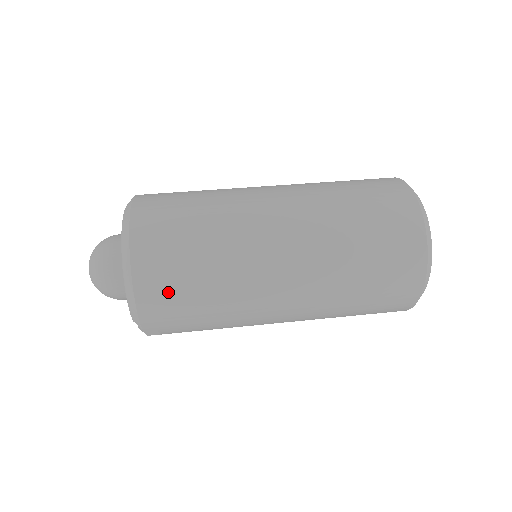
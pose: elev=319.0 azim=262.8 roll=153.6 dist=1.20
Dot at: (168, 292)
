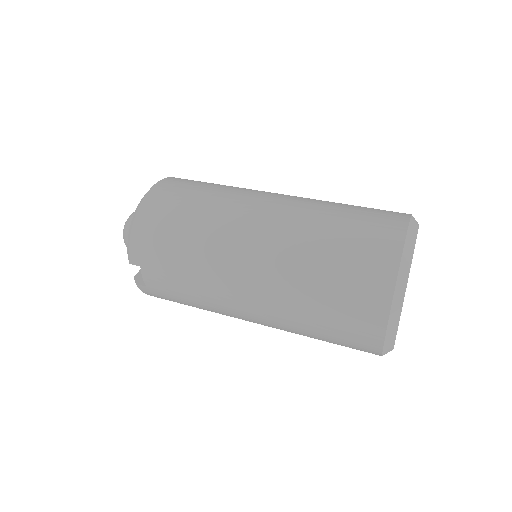
Dot at: (157, 229)
